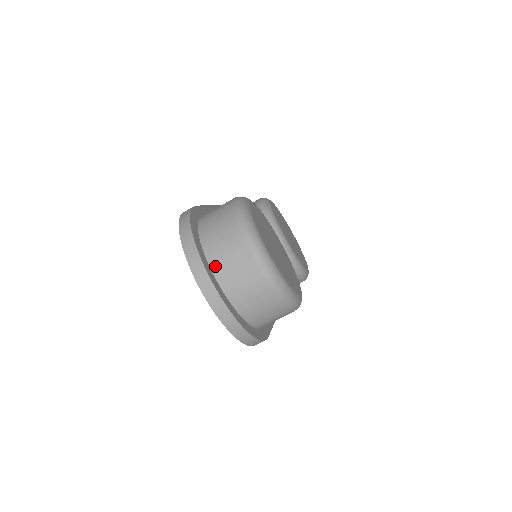
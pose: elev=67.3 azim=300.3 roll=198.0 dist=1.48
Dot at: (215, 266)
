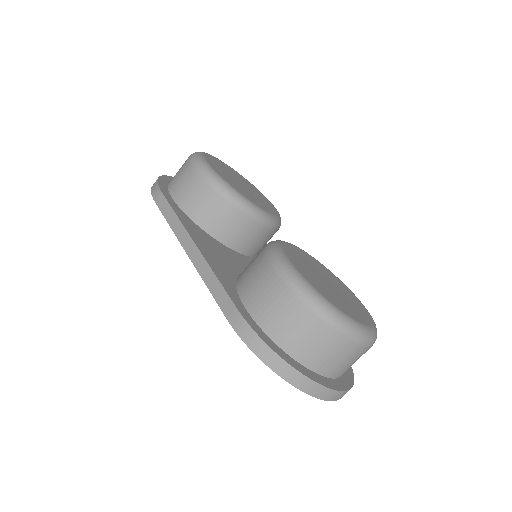
Dot at: (326, 372)
